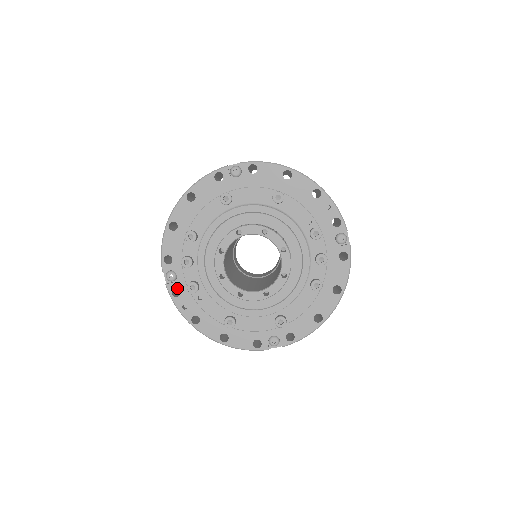
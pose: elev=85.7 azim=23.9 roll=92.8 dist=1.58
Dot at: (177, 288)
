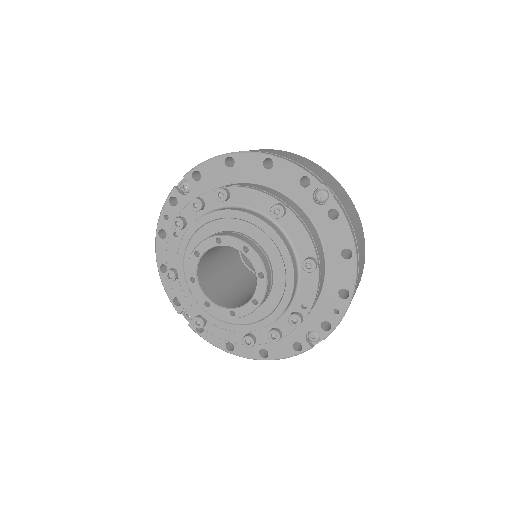
Dot at: (178, 200)
